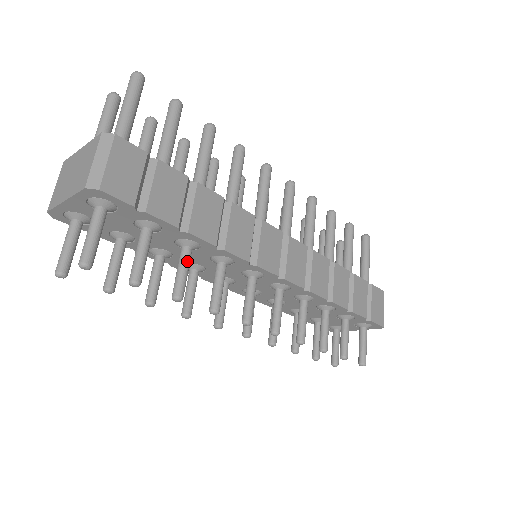
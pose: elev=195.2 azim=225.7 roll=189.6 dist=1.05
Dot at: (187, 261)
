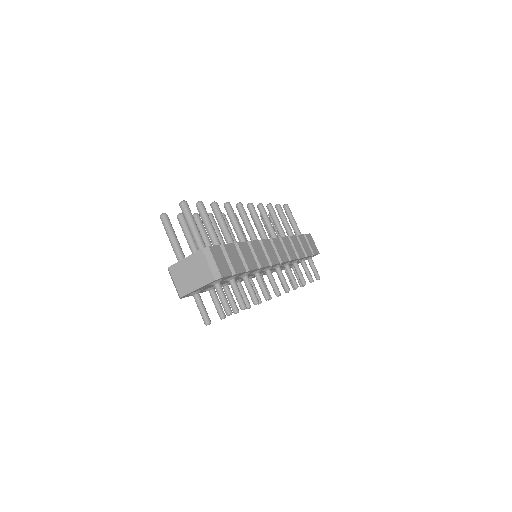
Dot at: (250, 283)
